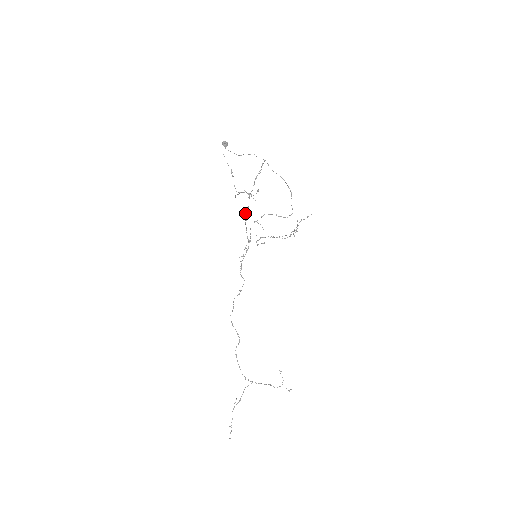
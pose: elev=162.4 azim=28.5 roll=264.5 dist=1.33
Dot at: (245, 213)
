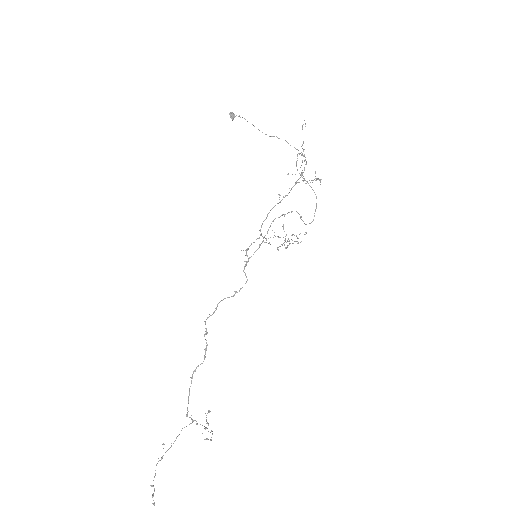
Dot at: occluded
